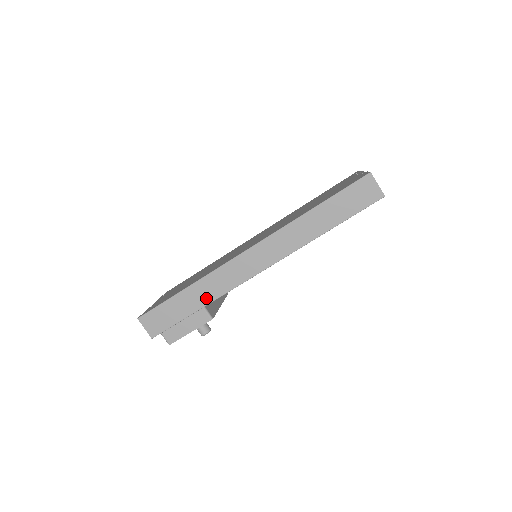
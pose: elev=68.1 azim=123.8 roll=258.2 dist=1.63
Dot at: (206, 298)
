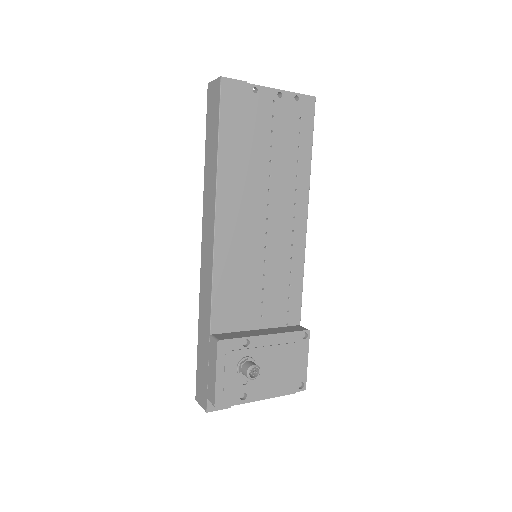
Dot at: (207, 325)
